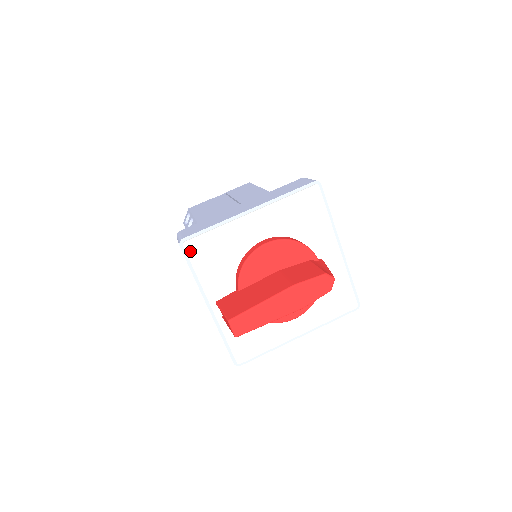
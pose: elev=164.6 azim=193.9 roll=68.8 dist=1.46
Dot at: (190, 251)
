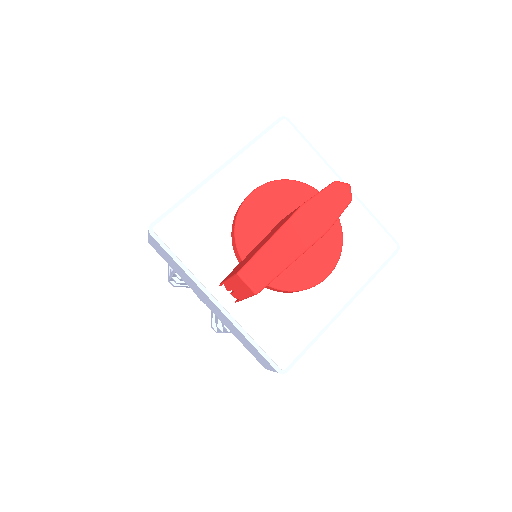
Dot at: (165, 236)
